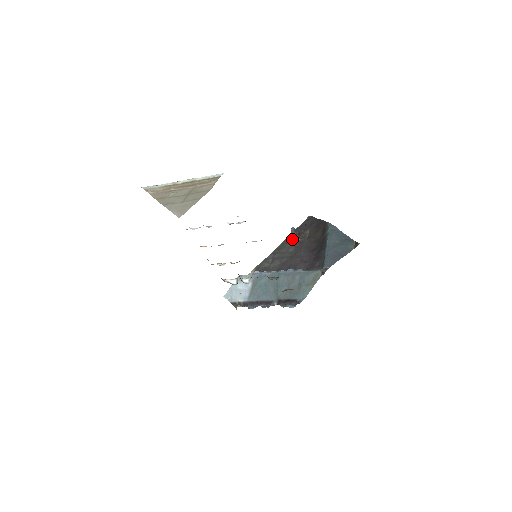
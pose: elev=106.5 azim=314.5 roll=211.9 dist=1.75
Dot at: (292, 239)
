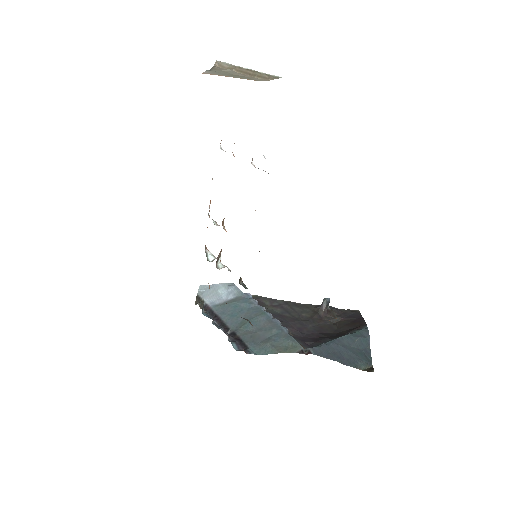
Dot at: (317, 308)
